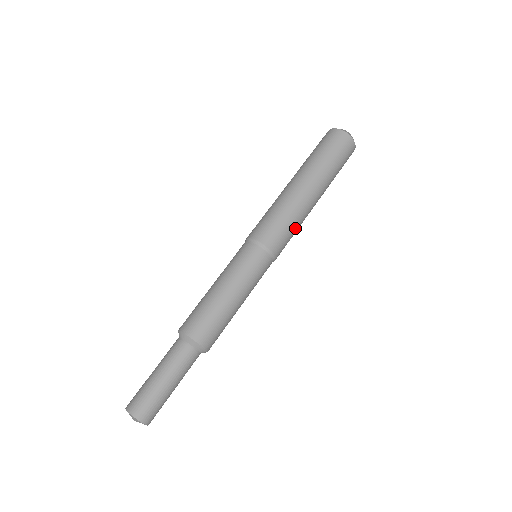
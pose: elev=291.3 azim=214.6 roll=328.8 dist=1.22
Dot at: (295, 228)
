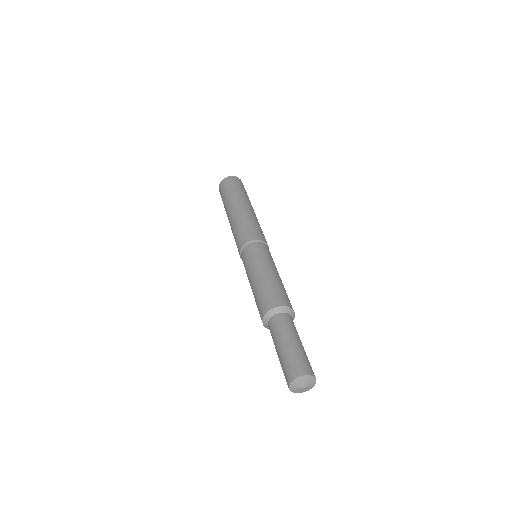
Dot at: occluded
